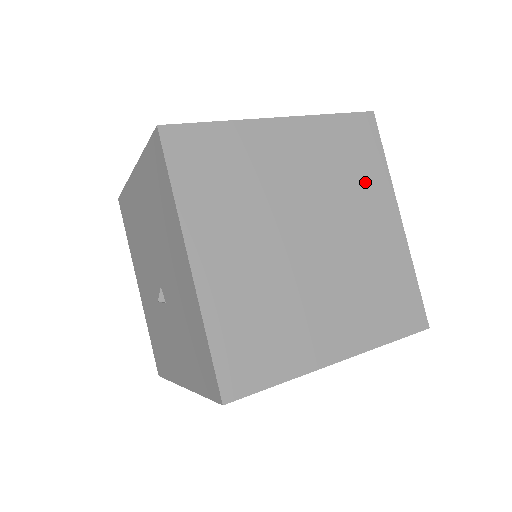
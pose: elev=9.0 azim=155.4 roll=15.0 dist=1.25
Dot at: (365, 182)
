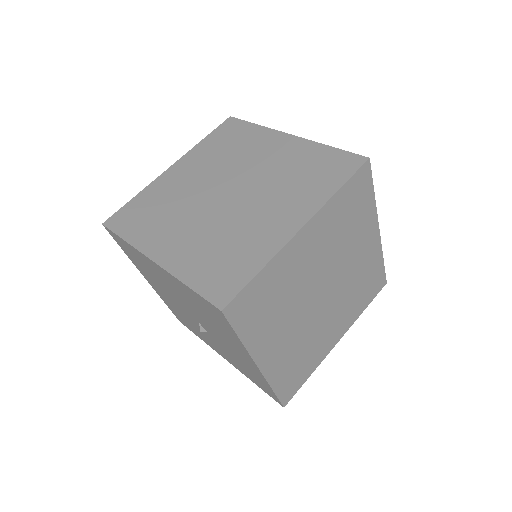
Dot at: (359, 224)
